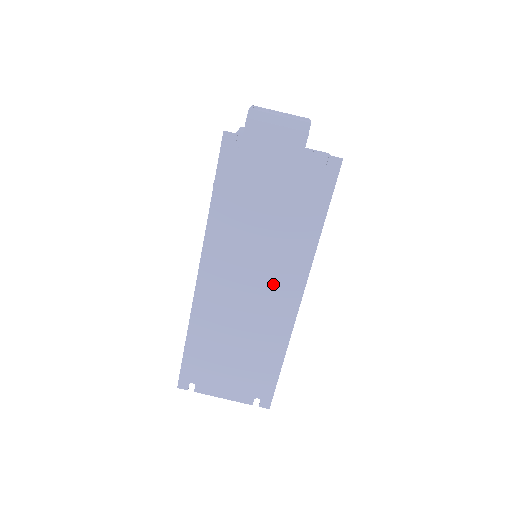
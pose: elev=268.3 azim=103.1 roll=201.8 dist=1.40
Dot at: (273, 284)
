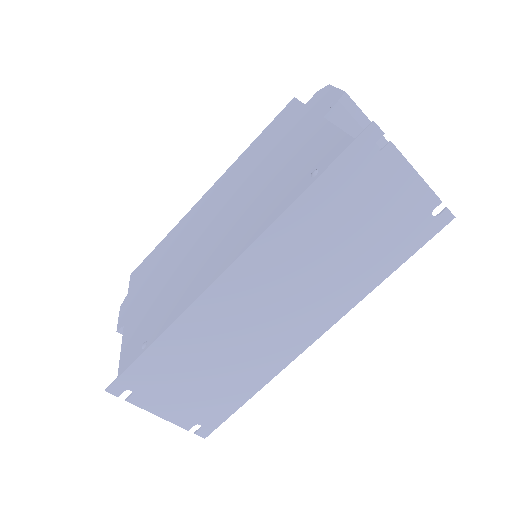
Dot at: (303, 312)
